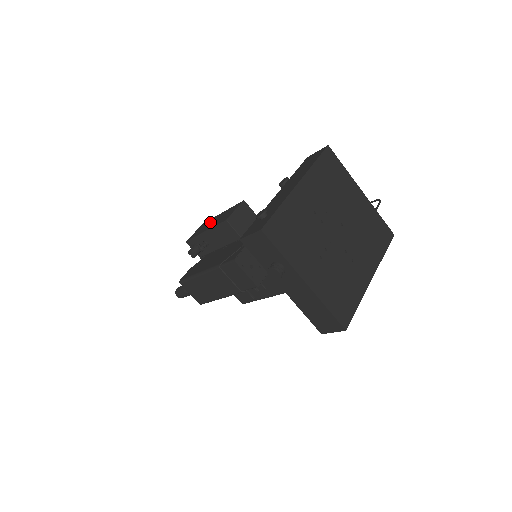
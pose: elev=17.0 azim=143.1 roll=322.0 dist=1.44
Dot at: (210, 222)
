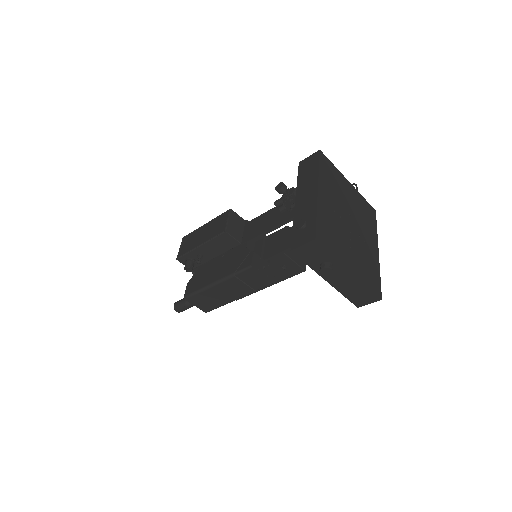
Dot at: (197, 235)
